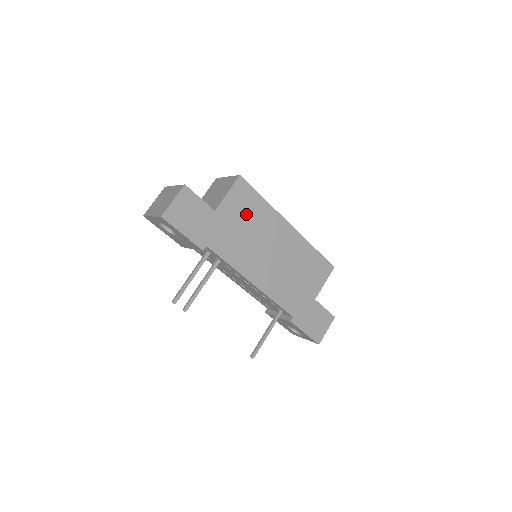
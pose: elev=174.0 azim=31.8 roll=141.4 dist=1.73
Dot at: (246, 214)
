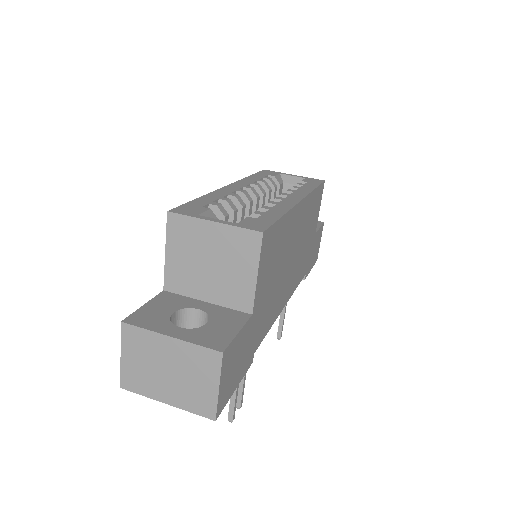
Dot at: (273, 262)
